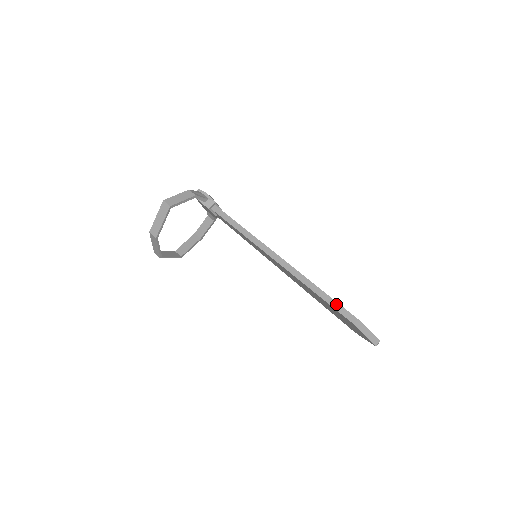
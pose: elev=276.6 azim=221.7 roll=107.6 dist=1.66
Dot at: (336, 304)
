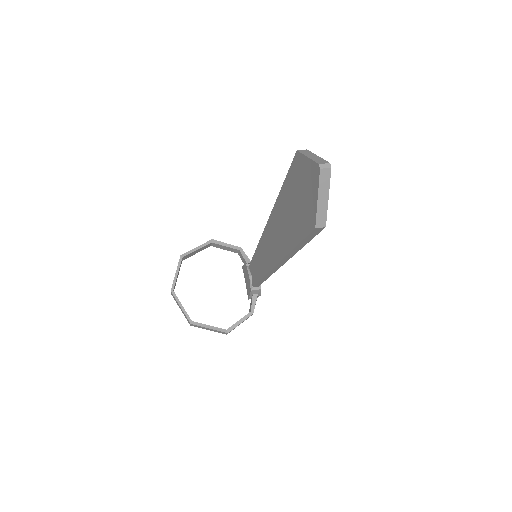
Dot at: occluded
